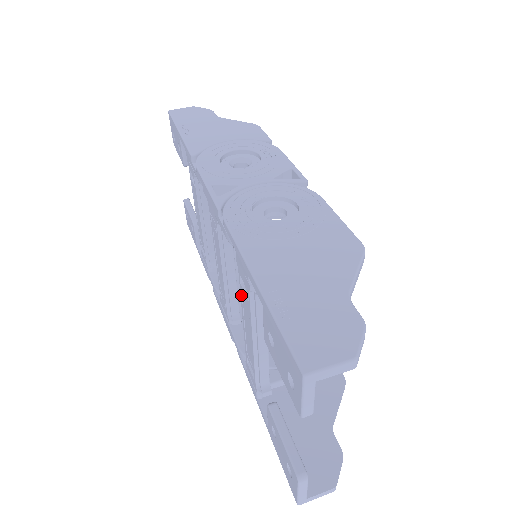
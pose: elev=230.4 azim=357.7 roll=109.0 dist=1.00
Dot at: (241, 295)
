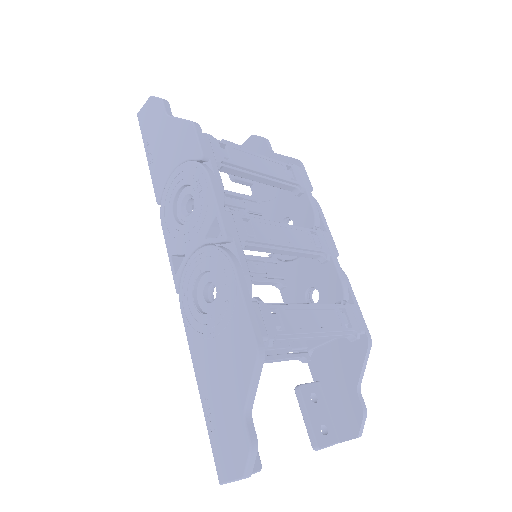
Dot at: occluded
